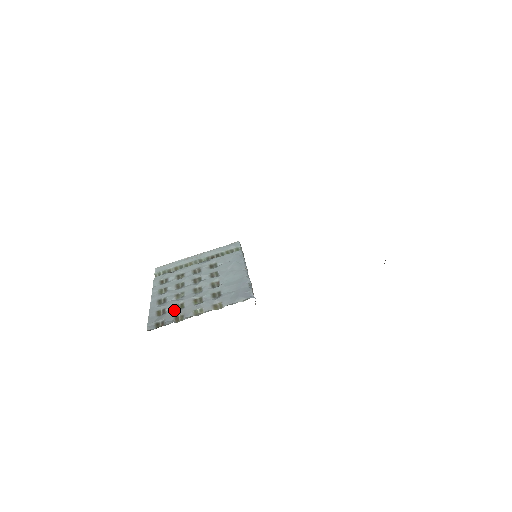
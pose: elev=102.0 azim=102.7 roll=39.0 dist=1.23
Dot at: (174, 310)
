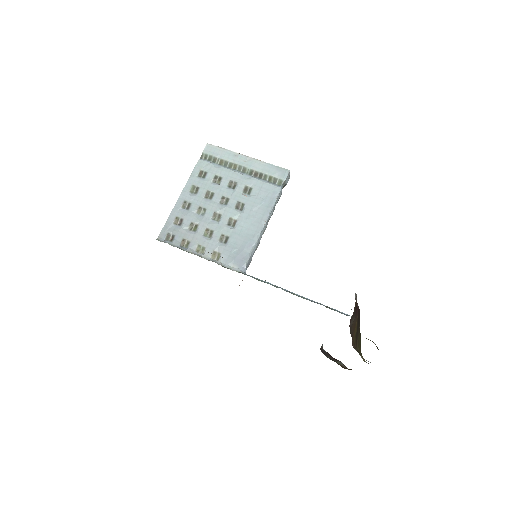
Dot at: (187, 228)
